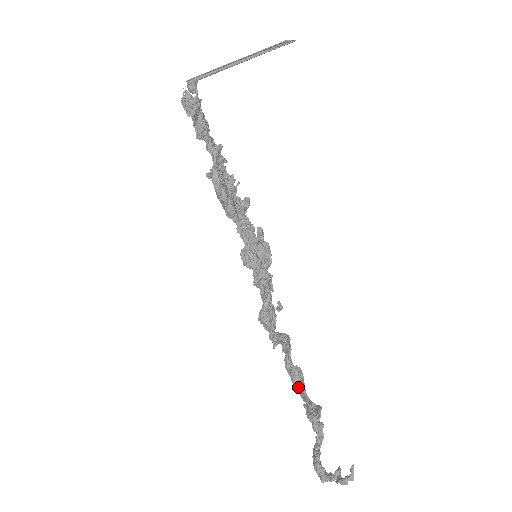
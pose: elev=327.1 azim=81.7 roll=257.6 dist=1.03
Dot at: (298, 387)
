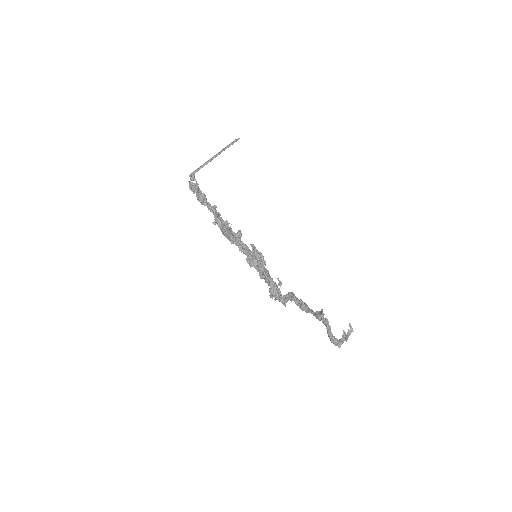
Dot at: (307, 310)
